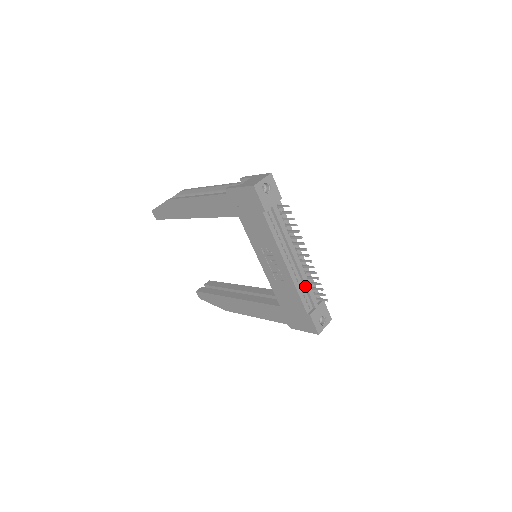
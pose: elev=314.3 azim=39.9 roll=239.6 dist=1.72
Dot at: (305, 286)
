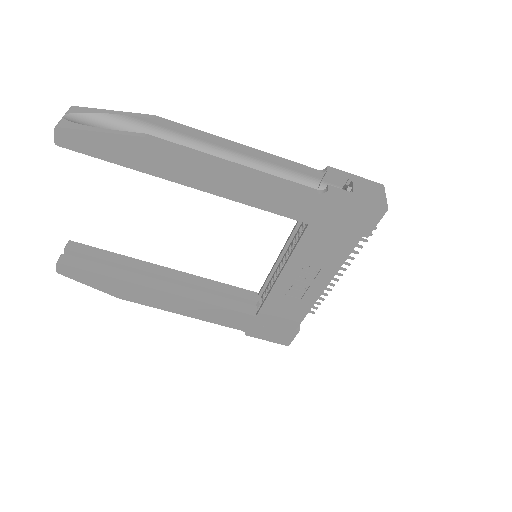
Dot at: occluded
